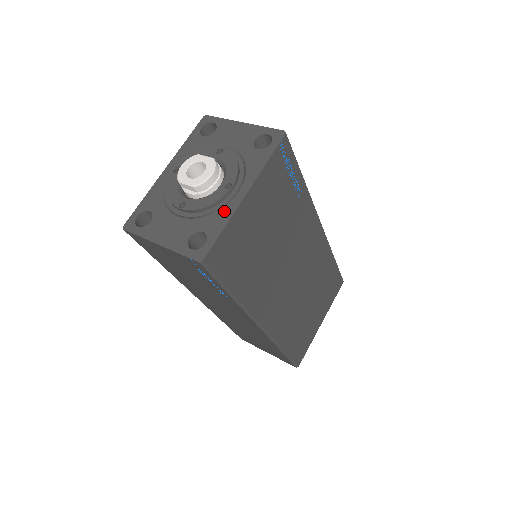
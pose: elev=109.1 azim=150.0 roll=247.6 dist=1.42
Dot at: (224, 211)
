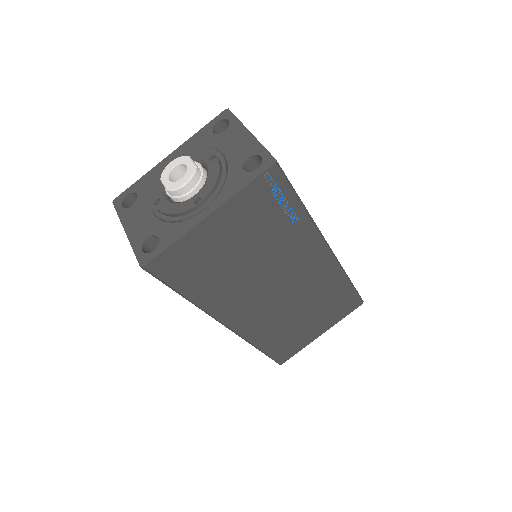
Dot at: (183, 225)
